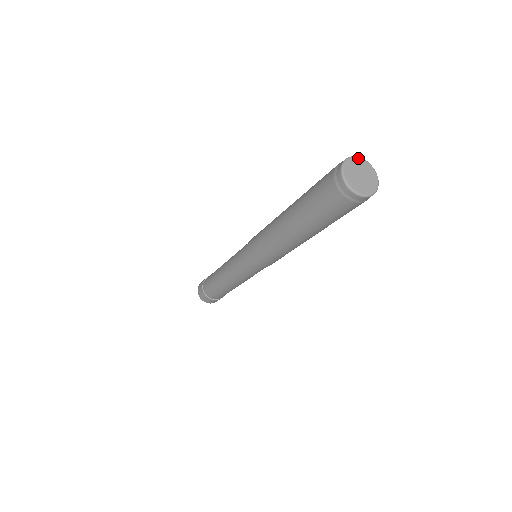
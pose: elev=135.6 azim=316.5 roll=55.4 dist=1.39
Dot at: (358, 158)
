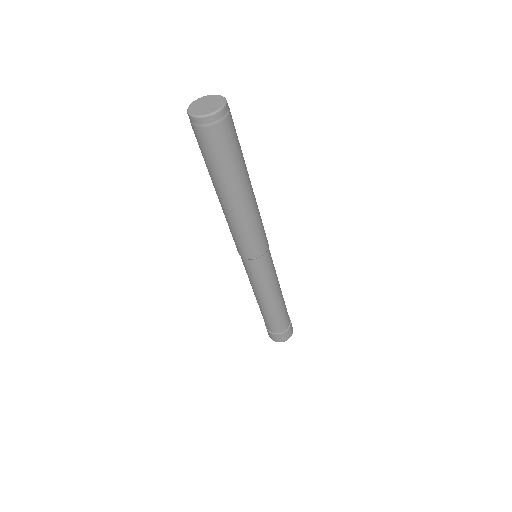
Dot at: (196, 100)
